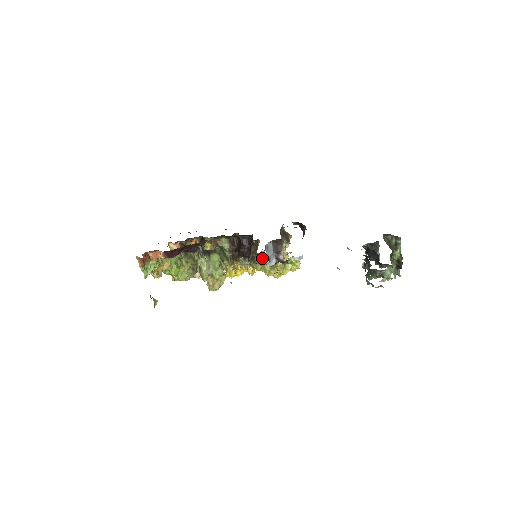
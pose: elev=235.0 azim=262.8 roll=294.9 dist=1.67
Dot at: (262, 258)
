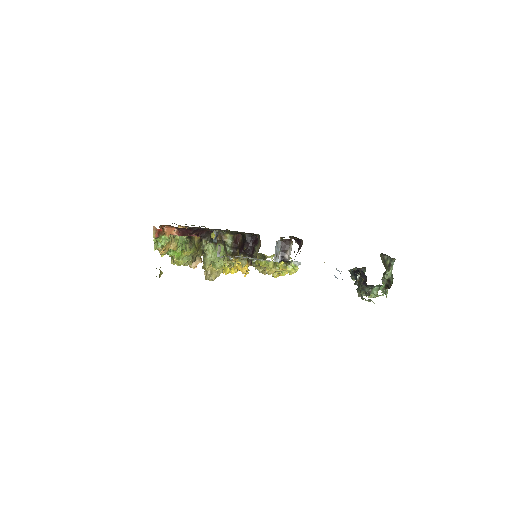
Dot at: (265, 256)
